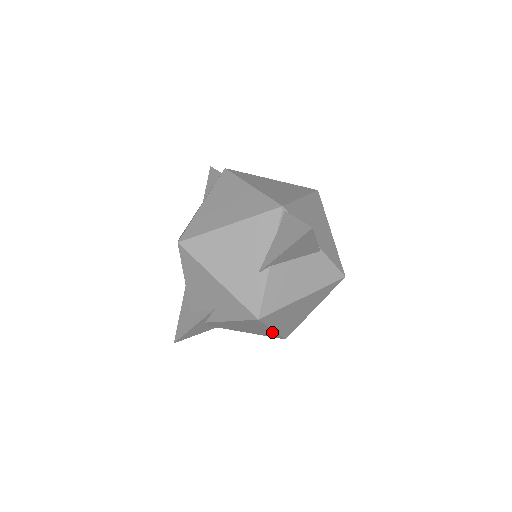
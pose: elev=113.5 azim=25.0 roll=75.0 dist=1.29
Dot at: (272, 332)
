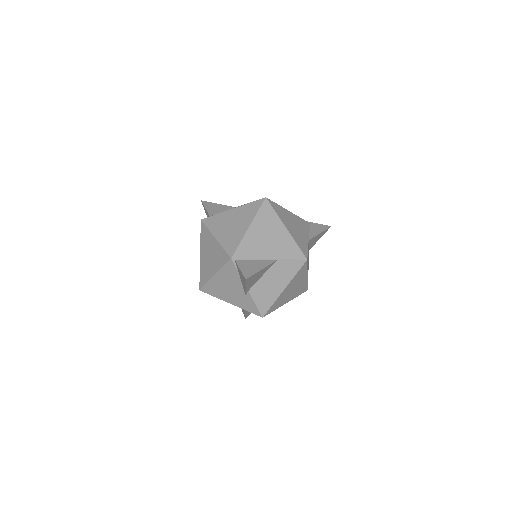
Dot at: occluded
